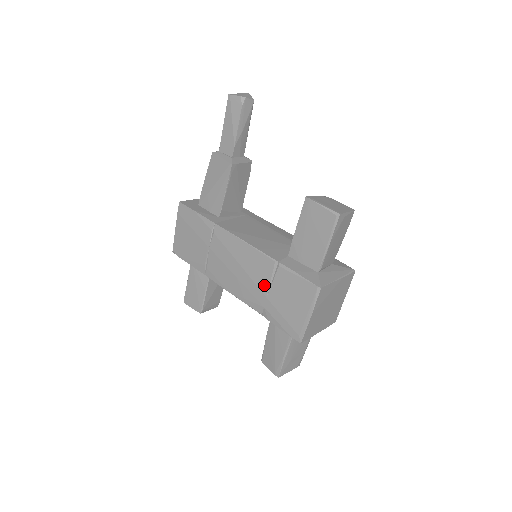
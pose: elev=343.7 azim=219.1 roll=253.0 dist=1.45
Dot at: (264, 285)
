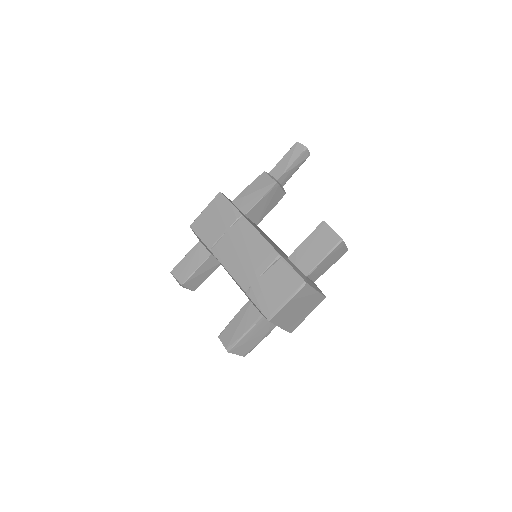
Dot at: (260, 269)
